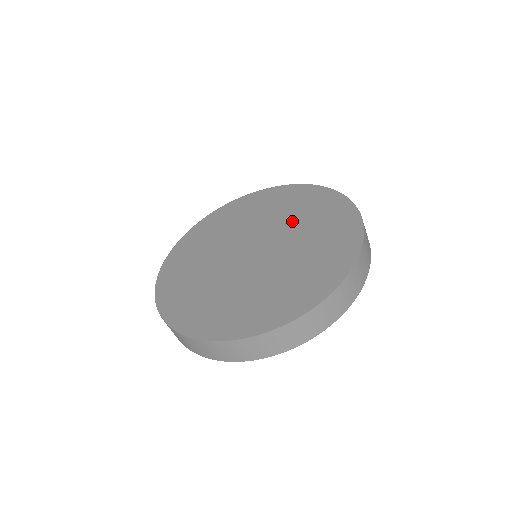
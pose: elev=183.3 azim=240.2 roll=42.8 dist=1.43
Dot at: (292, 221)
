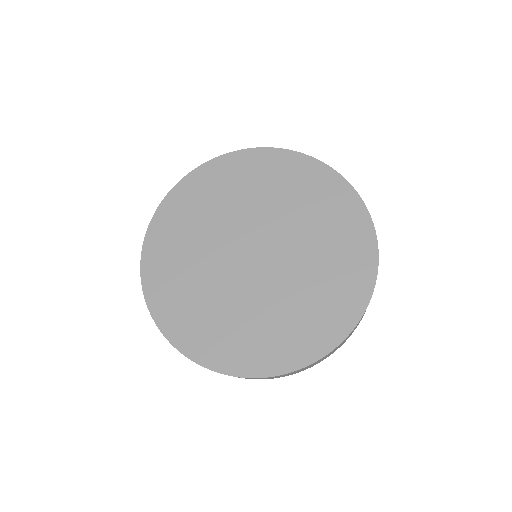
Dot at: (290, 211)
